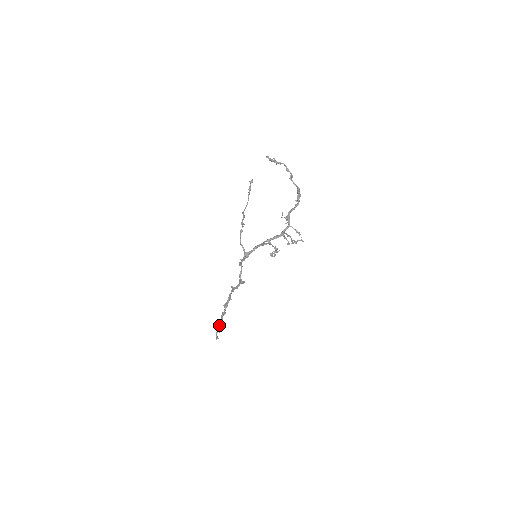
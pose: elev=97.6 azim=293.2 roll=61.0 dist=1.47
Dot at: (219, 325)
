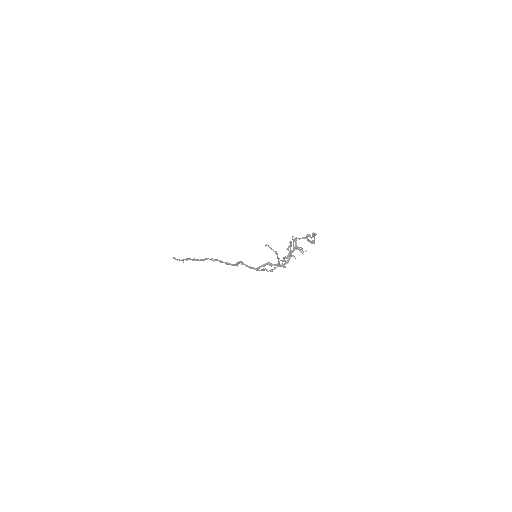
Dot at: occluded
